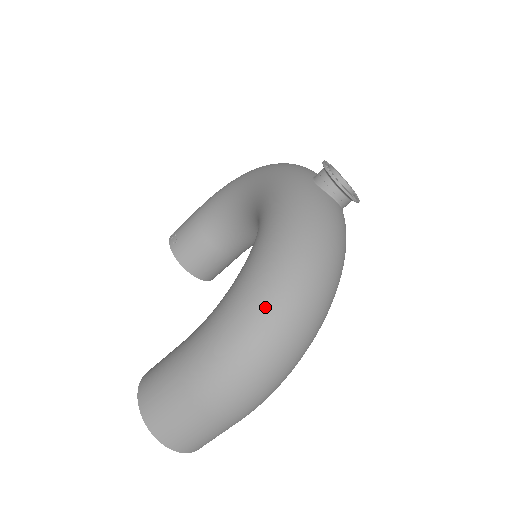
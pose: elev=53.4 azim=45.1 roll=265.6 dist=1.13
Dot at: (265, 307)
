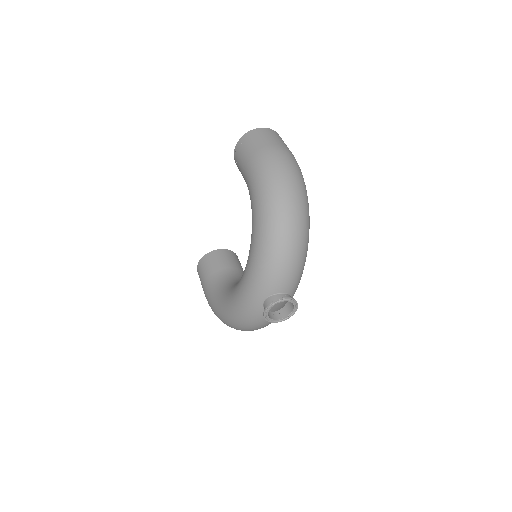
Dot at: (223, 322)
